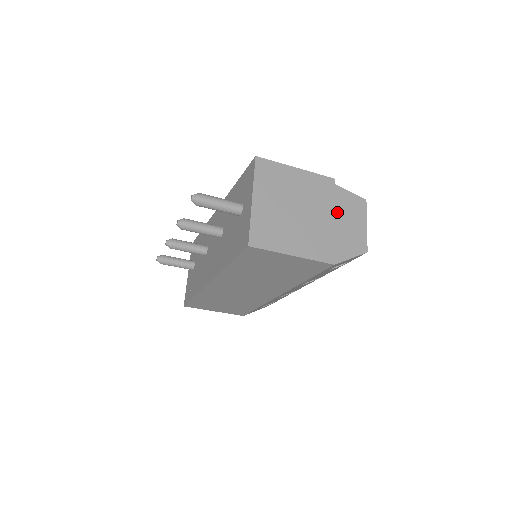
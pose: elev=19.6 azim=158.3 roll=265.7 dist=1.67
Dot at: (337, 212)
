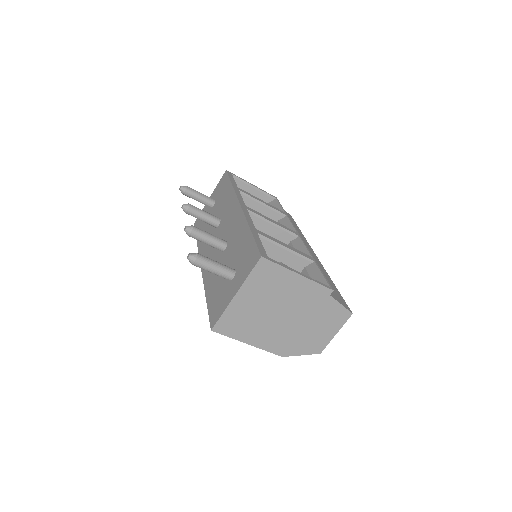
Dot at: (314, 319)
